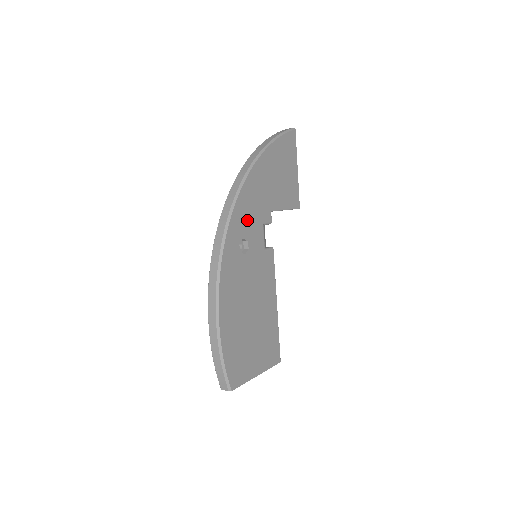
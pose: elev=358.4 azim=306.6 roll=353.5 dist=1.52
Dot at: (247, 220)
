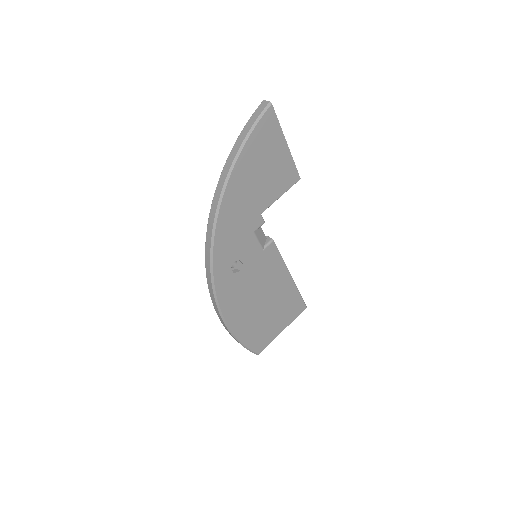
Dot at: (233, 245)
